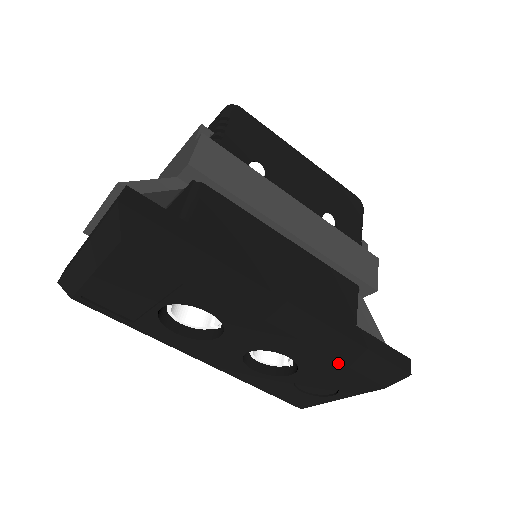
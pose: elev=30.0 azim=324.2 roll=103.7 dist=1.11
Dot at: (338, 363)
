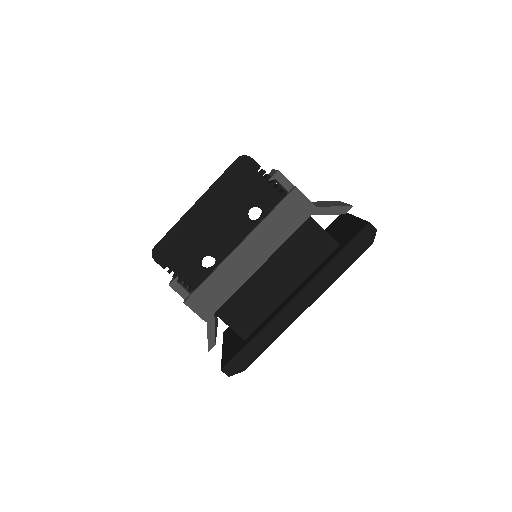
Dot at: (343, 272)
